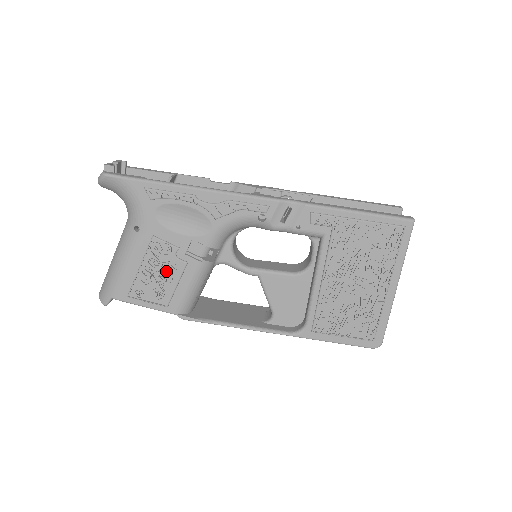
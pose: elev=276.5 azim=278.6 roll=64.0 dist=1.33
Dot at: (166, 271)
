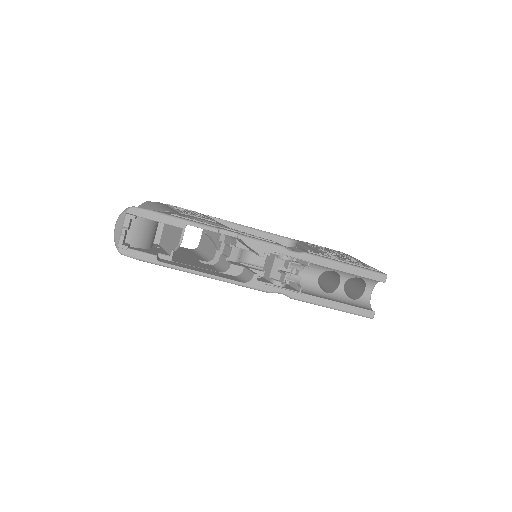
Dot at: occluded
